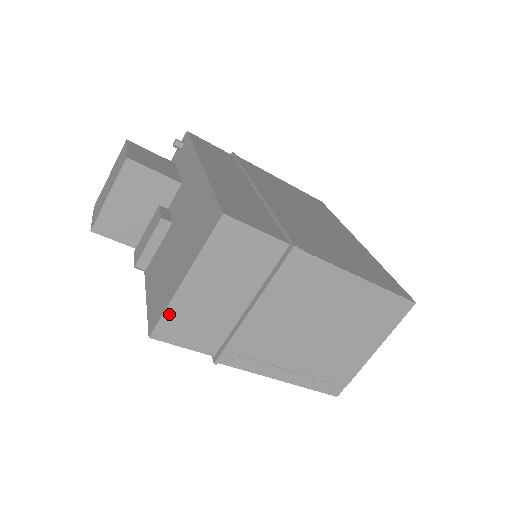
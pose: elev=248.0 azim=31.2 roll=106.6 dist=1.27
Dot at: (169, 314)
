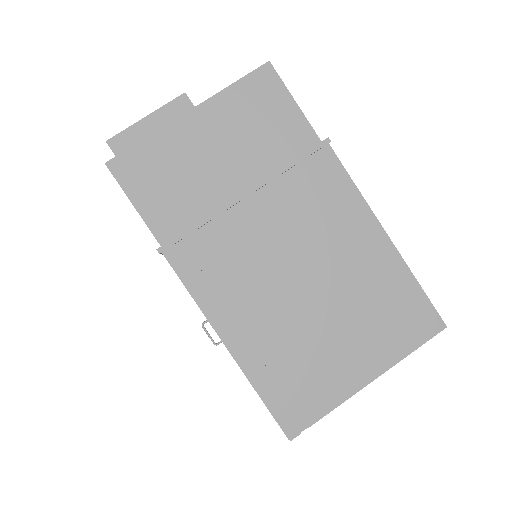
Dot at: (147, 146)
